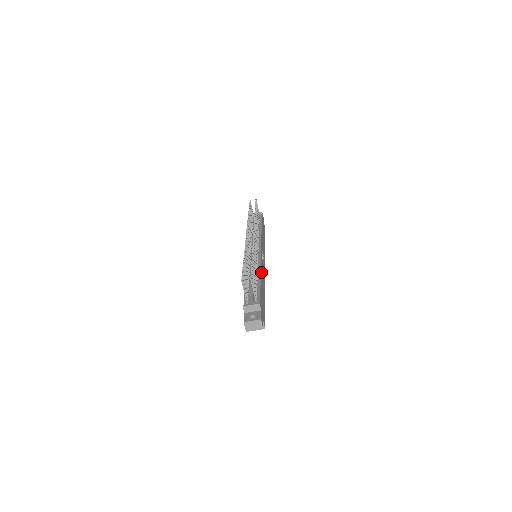
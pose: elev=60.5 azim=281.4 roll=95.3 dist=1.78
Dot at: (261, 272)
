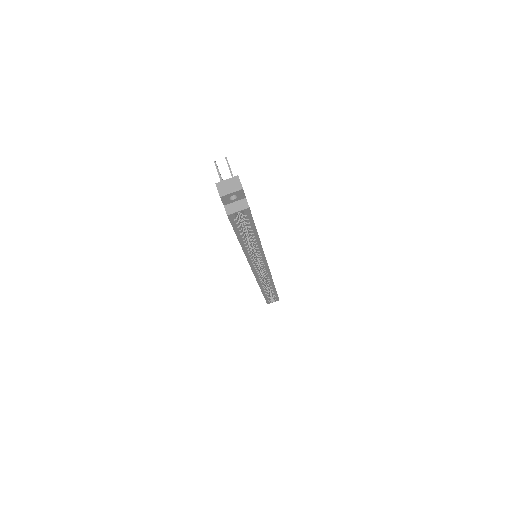
Dot at: occluded
